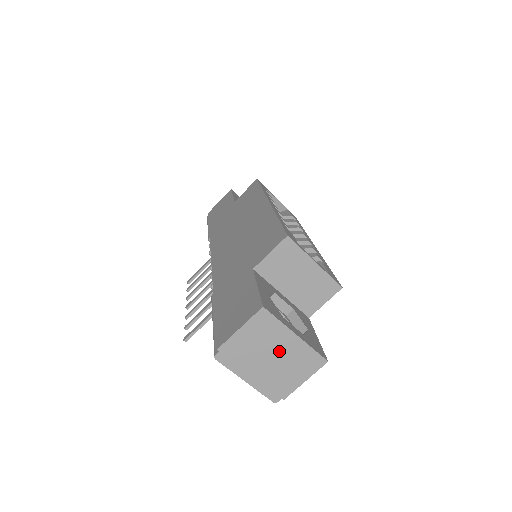
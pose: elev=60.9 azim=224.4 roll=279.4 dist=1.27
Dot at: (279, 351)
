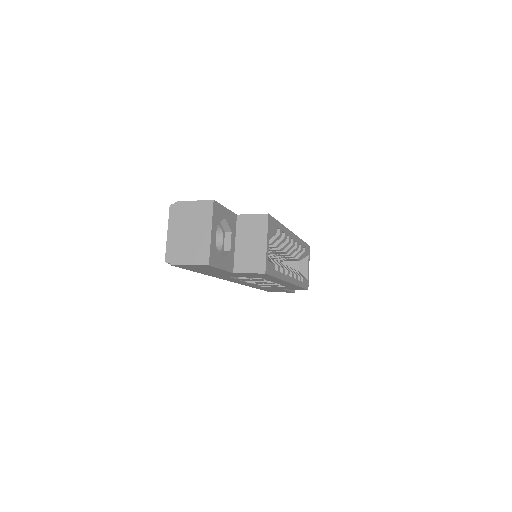
Dot at: (196, 232)
